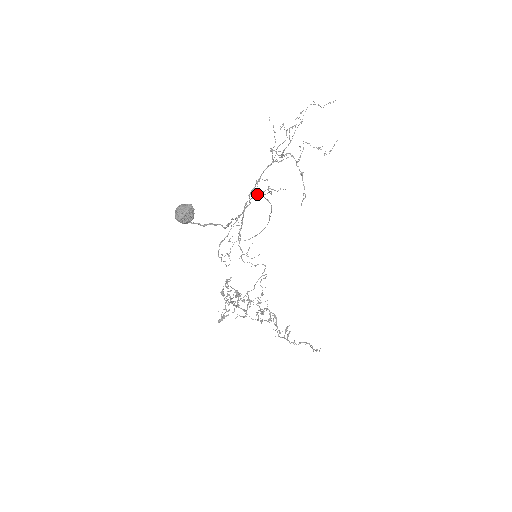
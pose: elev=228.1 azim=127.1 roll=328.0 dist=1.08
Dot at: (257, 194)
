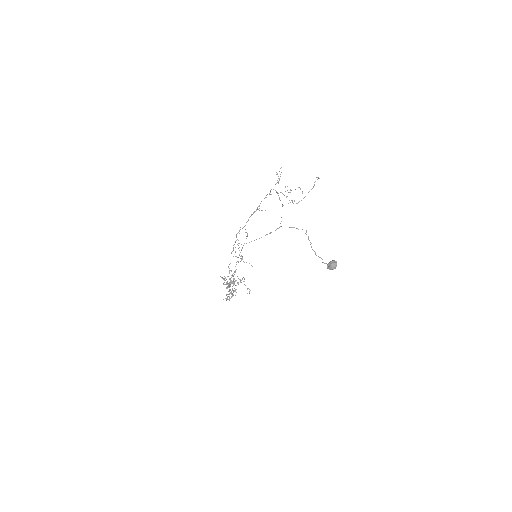
Dot at: (308, 236)
